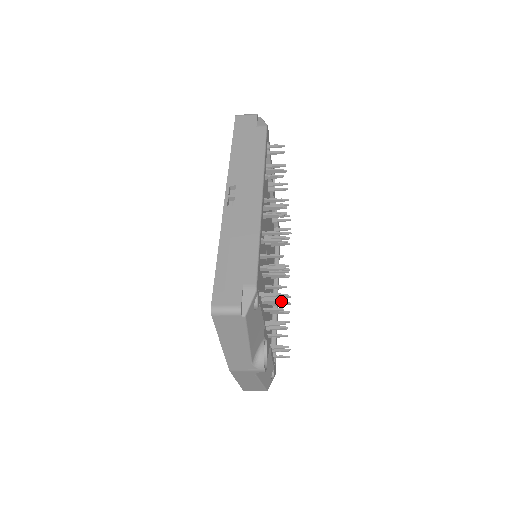
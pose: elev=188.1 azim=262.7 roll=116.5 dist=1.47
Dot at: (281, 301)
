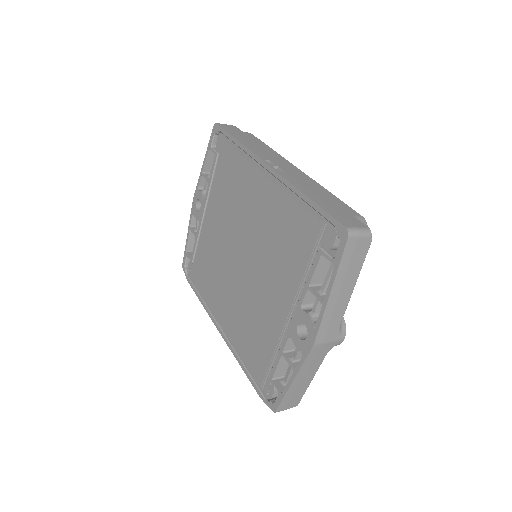
Dot at: occluded
